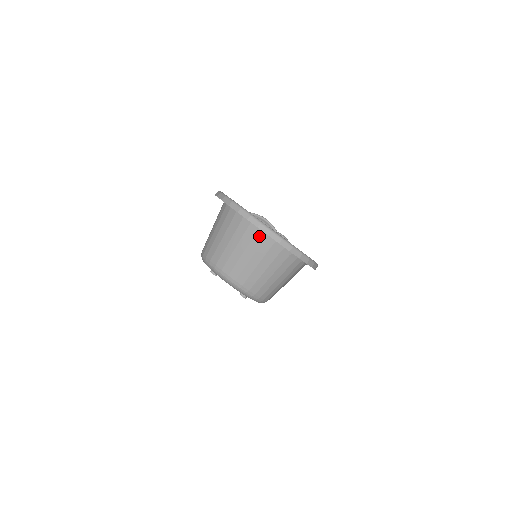
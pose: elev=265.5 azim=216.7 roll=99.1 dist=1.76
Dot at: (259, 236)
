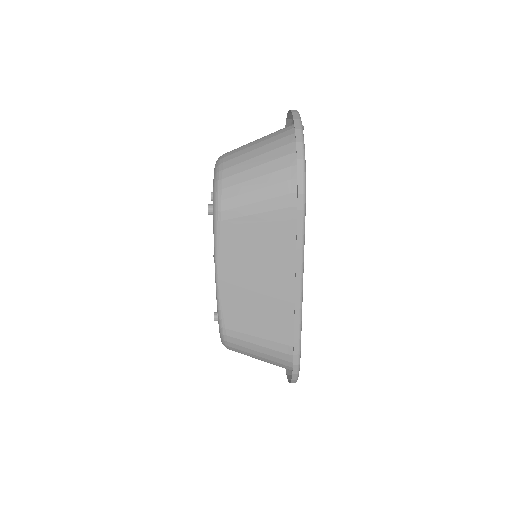
Dot at: (284, 130)
